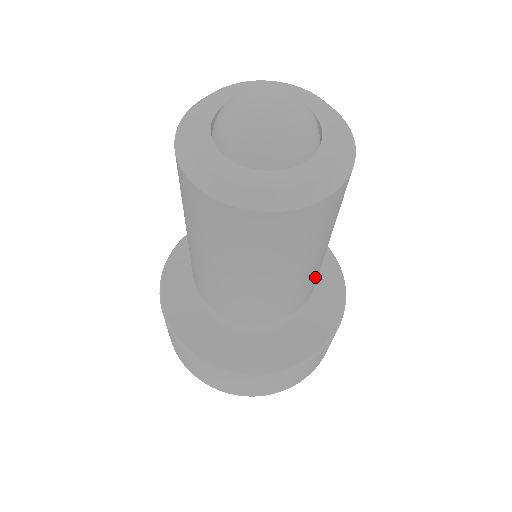
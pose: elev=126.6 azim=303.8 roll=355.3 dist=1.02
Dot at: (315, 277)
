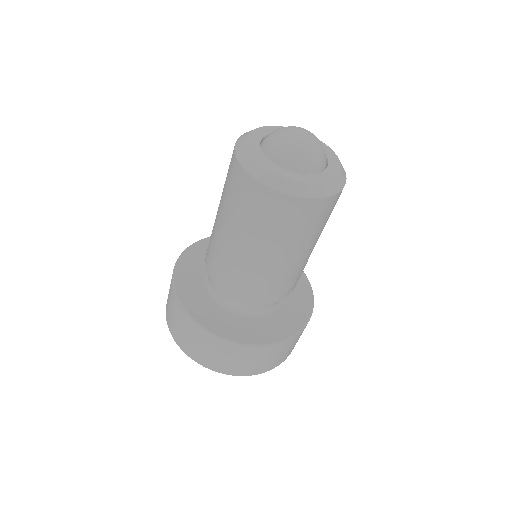
Dot at: (300, 273)
